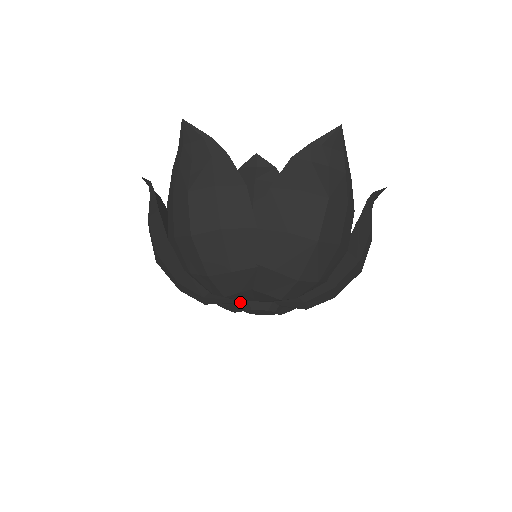
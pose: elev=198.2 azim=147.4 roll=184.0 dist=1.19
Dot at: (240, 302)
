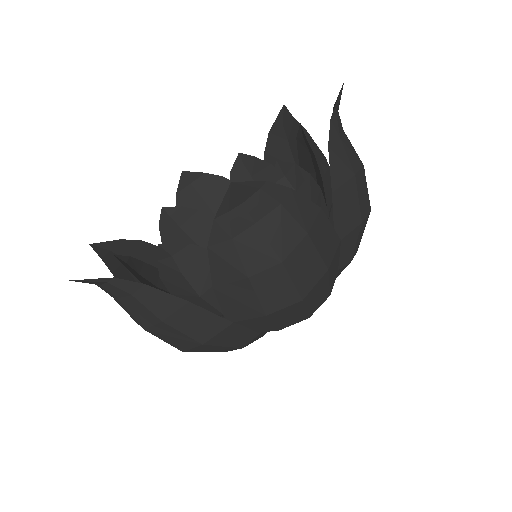
Dot at: occluded
